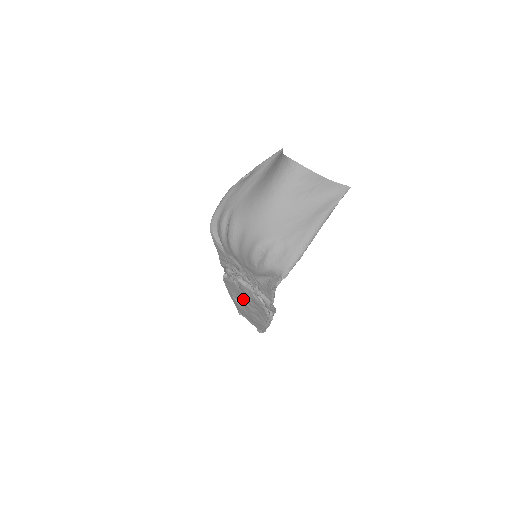
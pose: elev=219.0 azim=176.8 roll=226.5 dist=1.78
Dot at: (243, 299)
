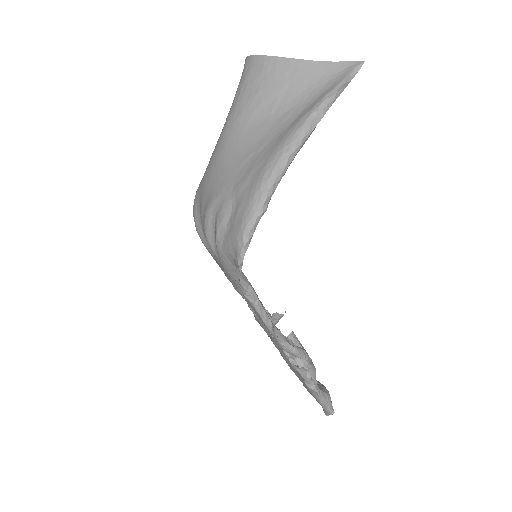
Dot at: occluded
